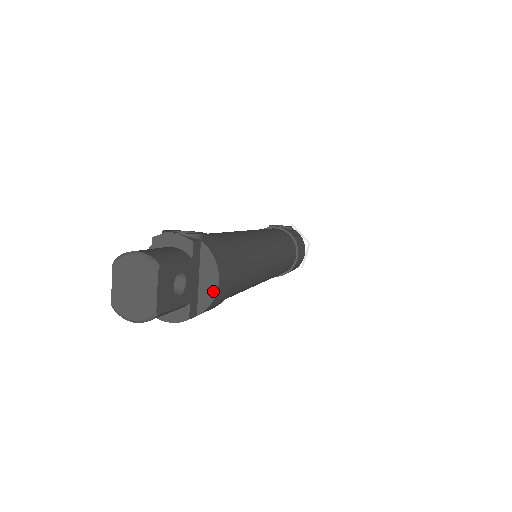
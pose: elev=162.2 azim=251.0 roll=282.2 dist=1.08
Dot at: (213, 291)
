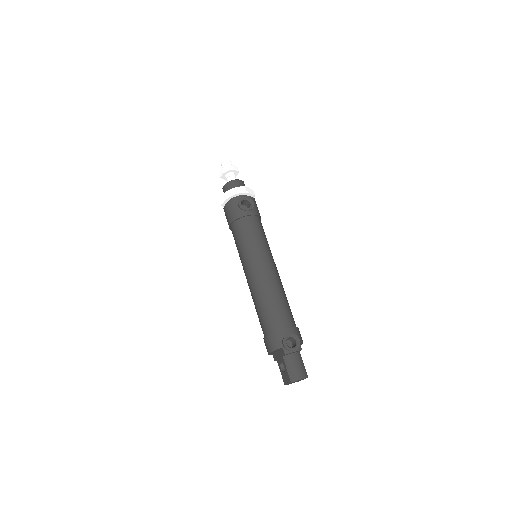
Dot at: occluded
